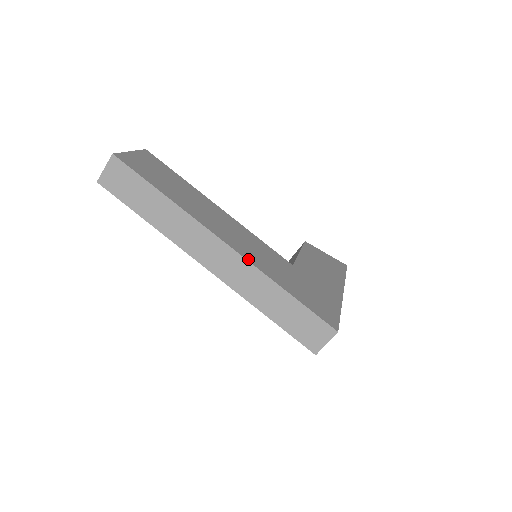
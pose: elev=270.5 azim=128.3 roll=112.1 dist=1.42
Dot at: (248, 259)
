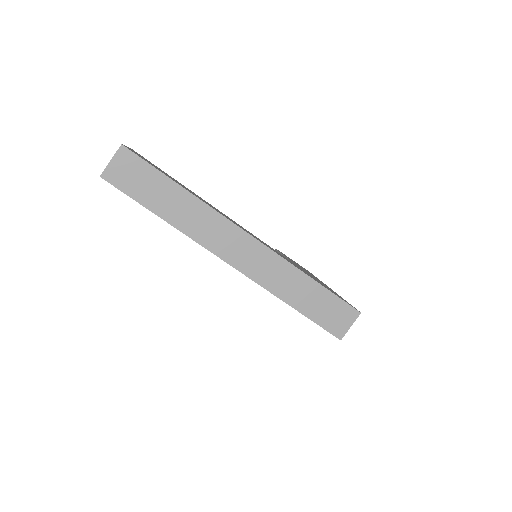
Dot at: (272, 250)
